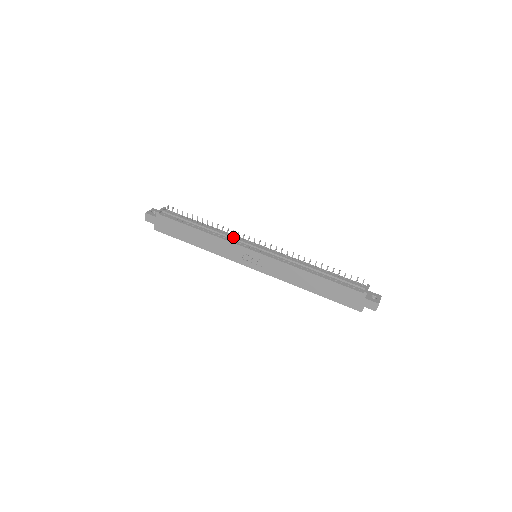
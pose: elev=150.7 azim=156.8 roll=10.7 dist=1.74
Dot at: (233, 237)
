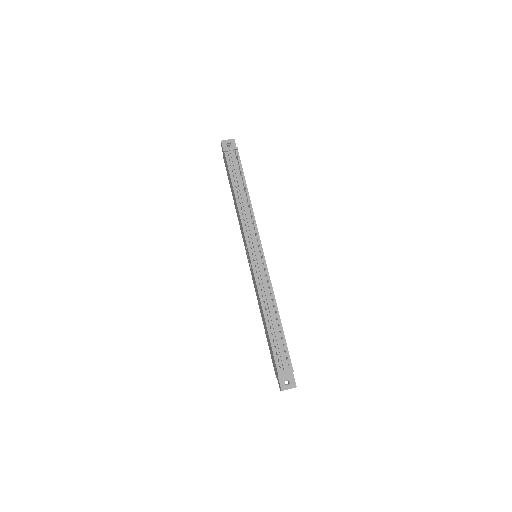
Dot at: (249, 226)
